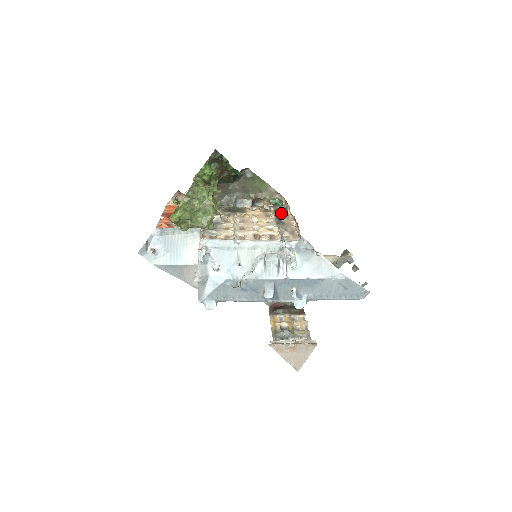
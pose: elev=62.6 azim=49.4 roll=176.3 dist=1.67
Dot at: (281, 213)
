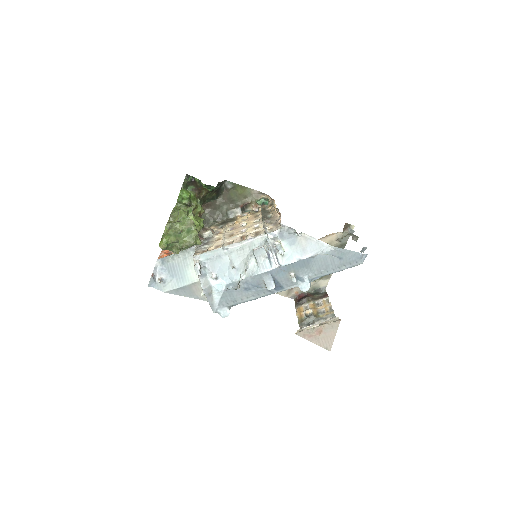
Dot at: (268, 210)
